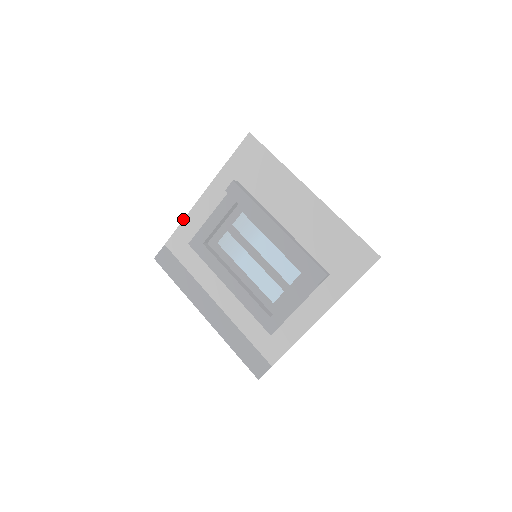
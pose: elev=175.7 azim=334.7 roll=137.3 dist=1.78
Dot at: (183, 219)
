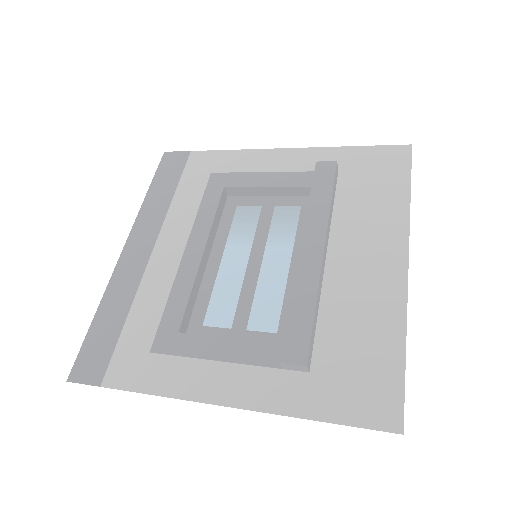
Dot at: occluded
